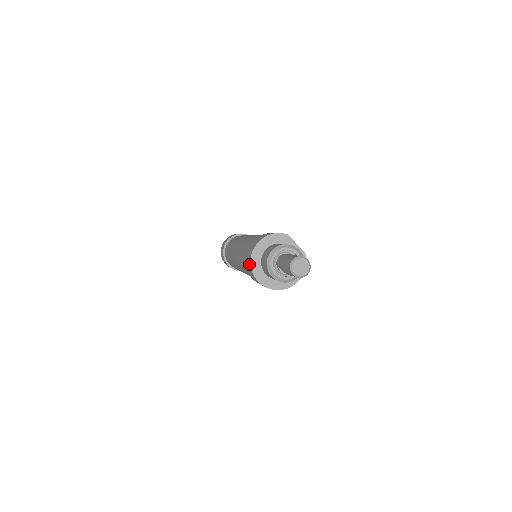
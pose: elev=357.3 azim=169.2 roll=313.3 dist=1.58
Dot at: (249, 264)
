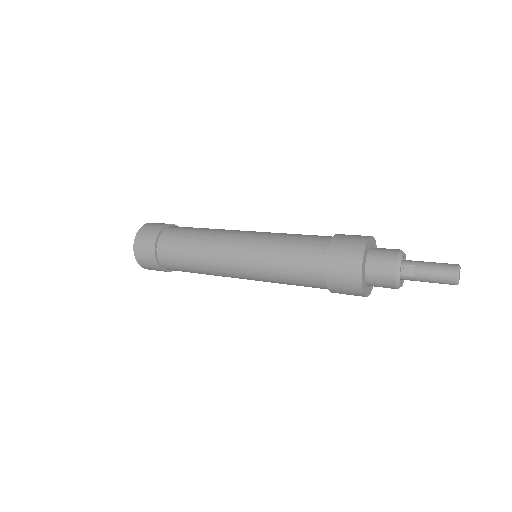
Dot at: (358, 246)
